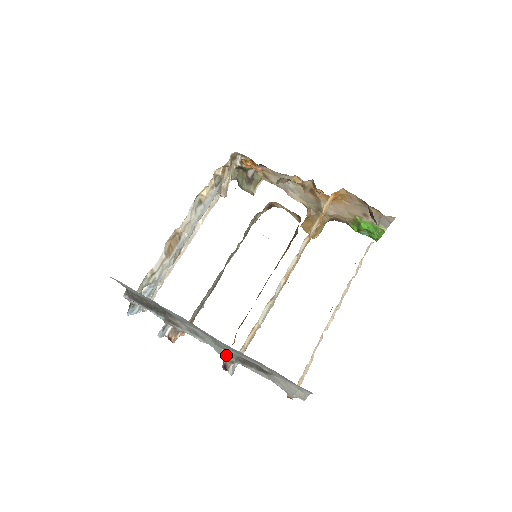
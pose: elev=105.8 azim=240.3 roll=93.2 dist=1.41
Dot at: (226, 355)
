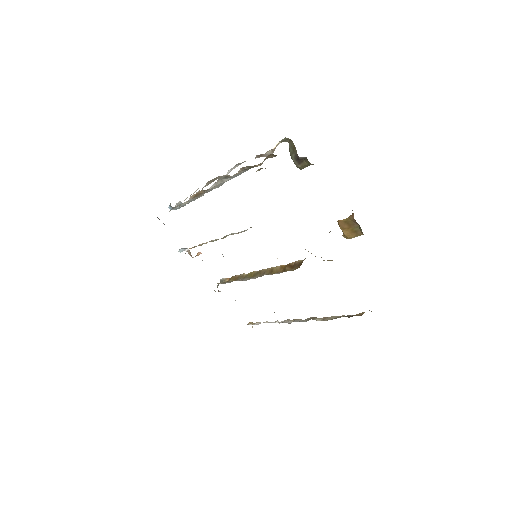
Dot at: occluded
